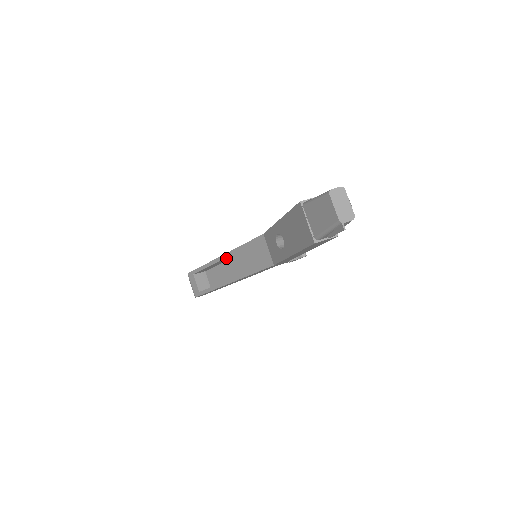
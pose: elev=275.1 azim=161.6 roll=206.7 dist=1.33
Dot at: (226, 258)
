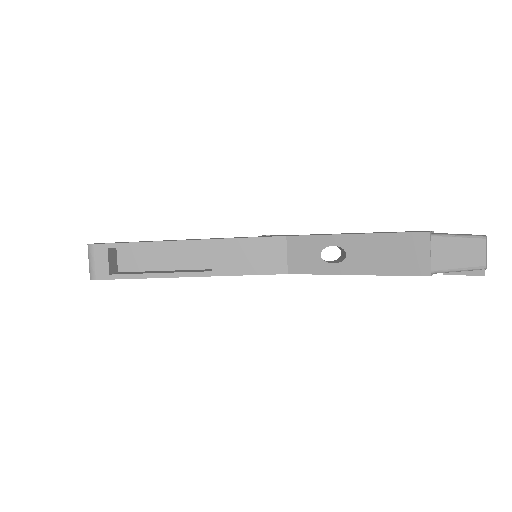
Dot at: (192, 244)
